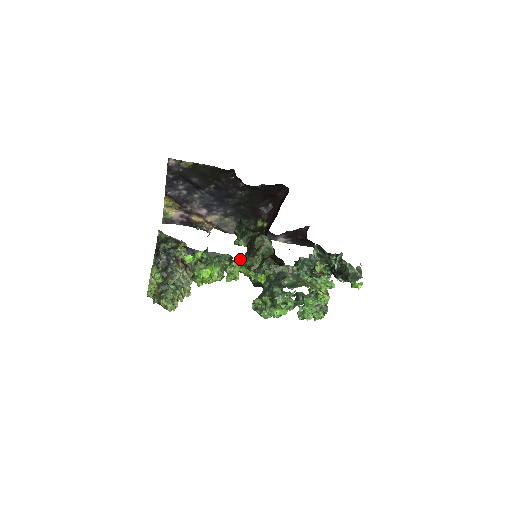
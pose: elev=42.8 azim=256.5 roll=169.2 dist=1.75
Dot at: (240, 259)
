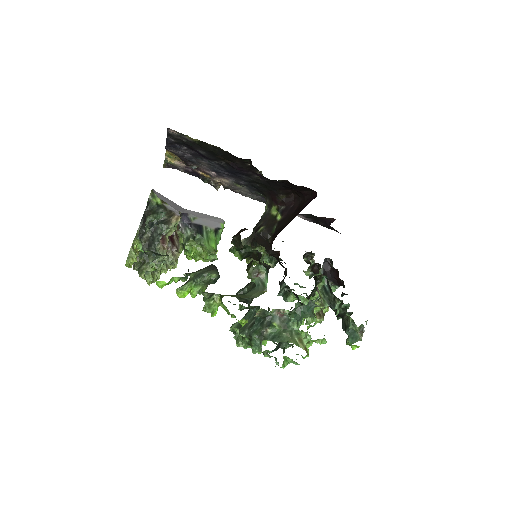
Dot at: occluded
